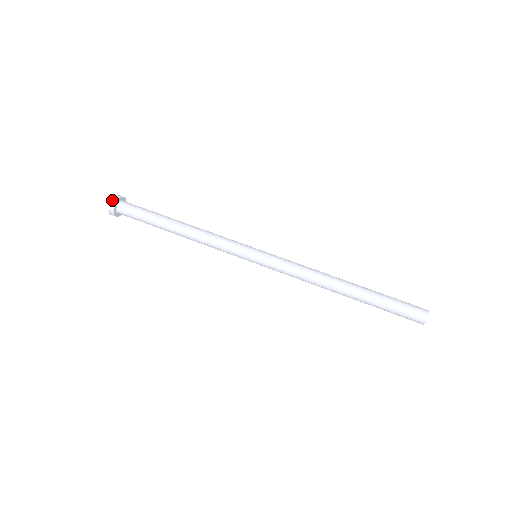
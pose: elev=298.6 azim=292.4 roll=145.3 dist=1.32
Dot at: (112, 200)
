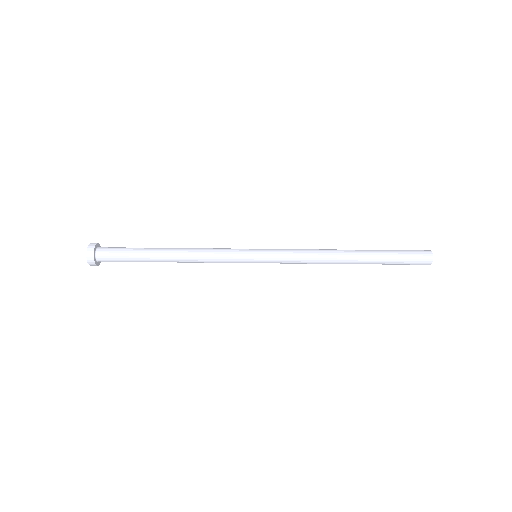
Dot at: (88, 255)
